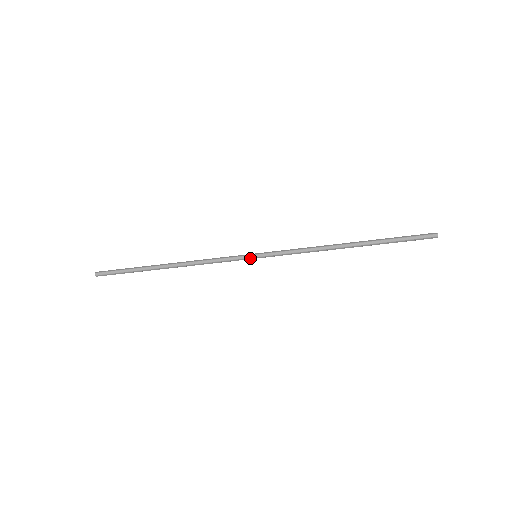
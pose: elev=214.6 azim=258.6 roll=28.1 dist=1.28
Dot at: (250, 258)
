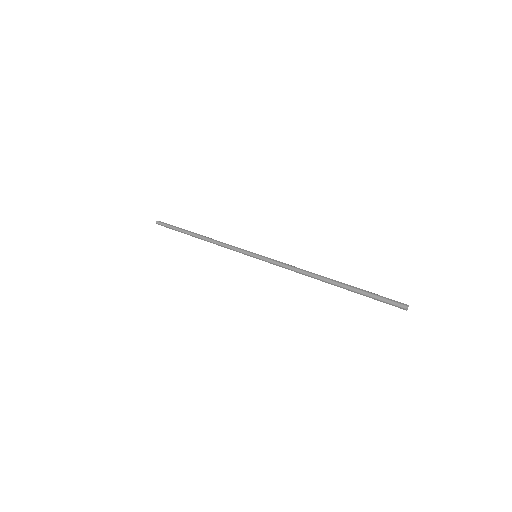
Dot at: (251, 256)
